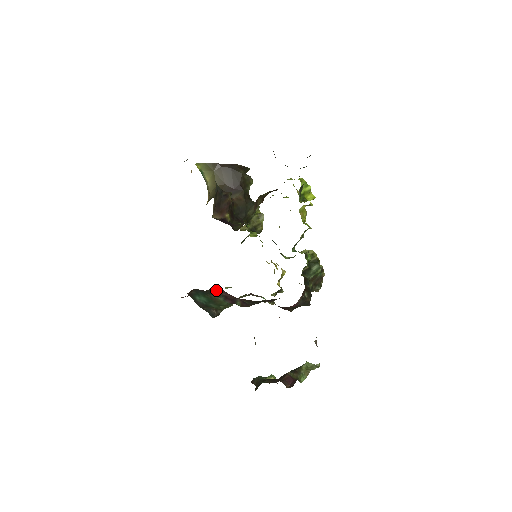
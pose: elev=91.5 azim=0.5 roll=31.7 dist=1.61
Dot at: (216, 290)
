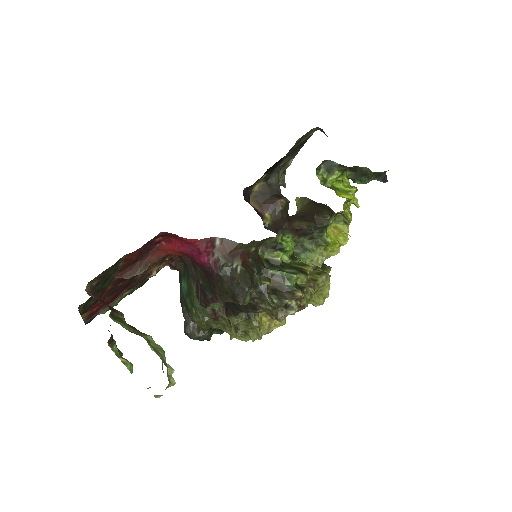
Dot at: occluded
